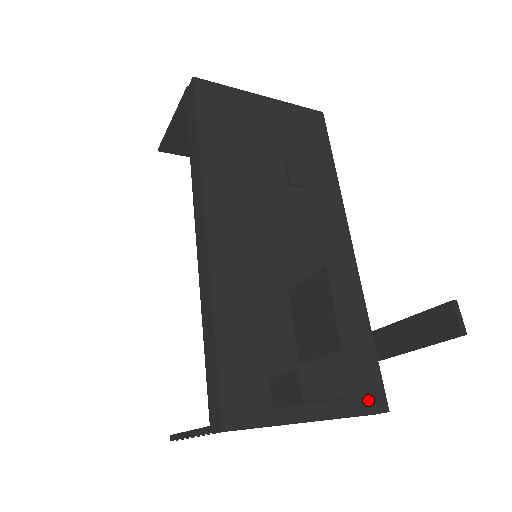
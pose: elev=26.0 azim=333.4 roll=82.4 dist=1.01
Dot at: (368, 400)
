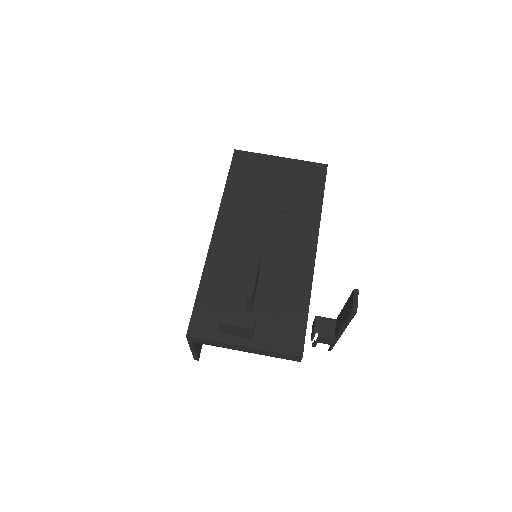
Dot at: (288, 346)
